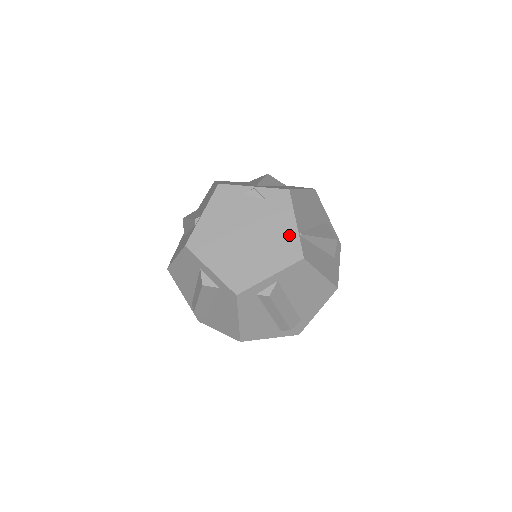
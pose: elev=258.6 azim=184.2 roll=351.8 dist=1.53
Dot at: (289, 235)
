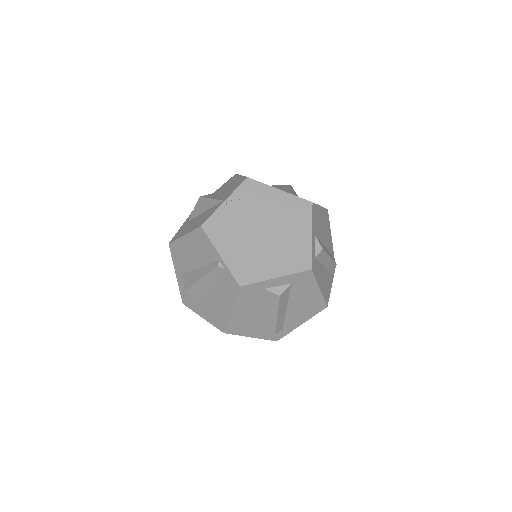
Dot at: (286, 201)
